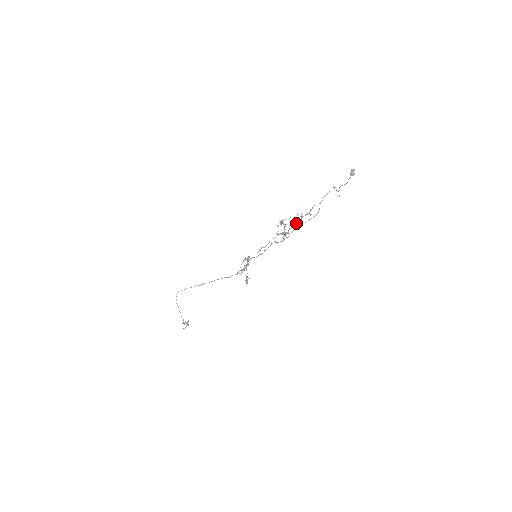
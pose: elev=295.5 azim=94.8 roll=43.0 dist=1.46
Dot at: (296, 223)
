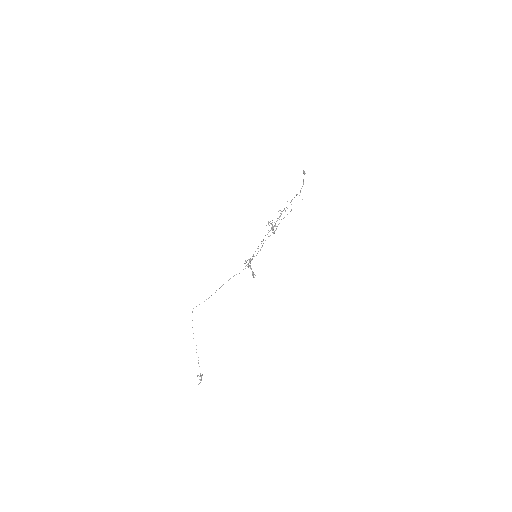
Dot at: occluded
